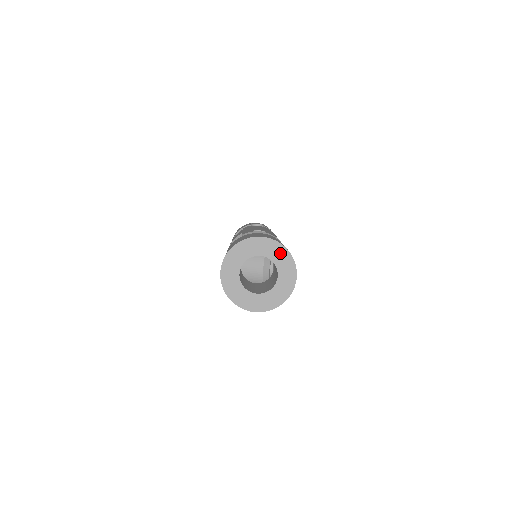
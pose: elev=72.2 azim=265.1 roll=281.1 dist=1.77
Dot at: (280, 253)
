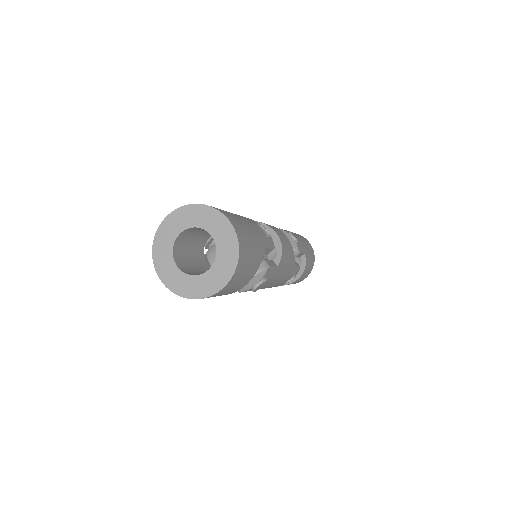
Dot at: (194, 213)
